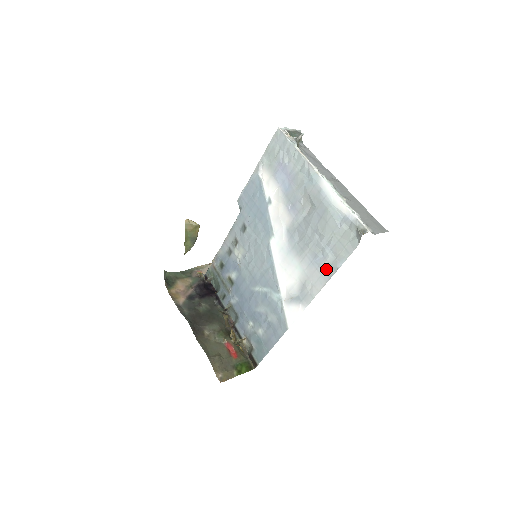
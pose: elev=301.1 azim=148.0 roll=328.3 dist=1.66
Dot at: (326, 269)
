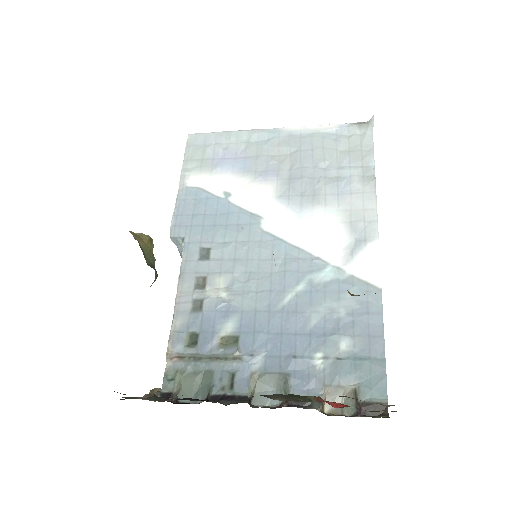
Dot at: (362, 183)
